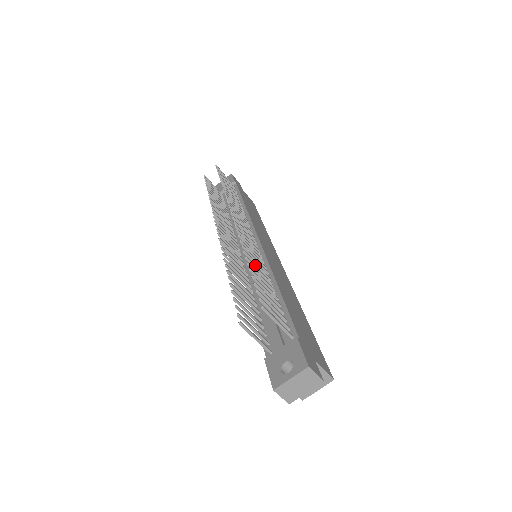
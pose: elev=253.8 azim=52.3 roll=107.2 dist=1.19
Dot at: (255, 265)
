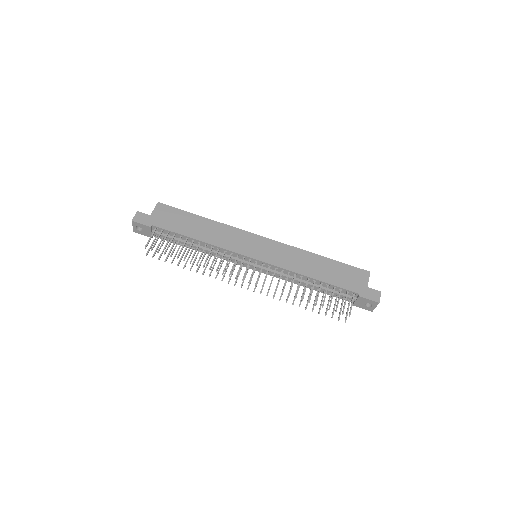
Dot at: (304, 293)
